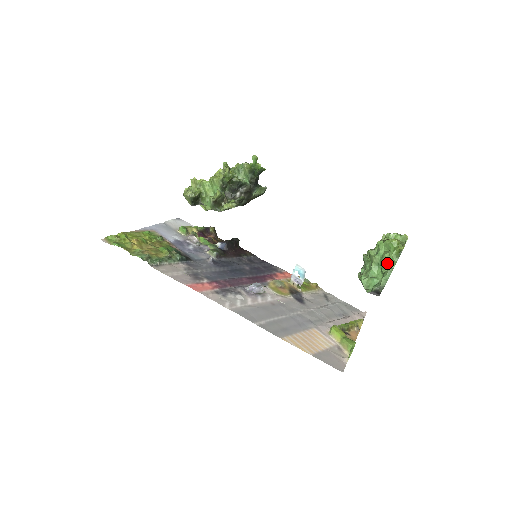
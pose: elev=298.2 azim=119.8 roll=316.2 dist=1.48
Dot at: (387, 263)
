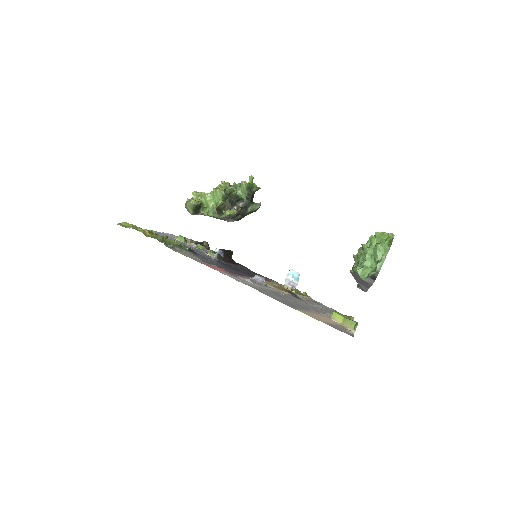
Dot at: (380, 252)
